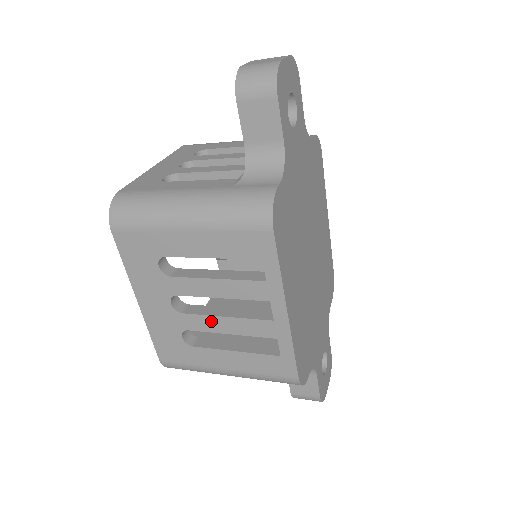
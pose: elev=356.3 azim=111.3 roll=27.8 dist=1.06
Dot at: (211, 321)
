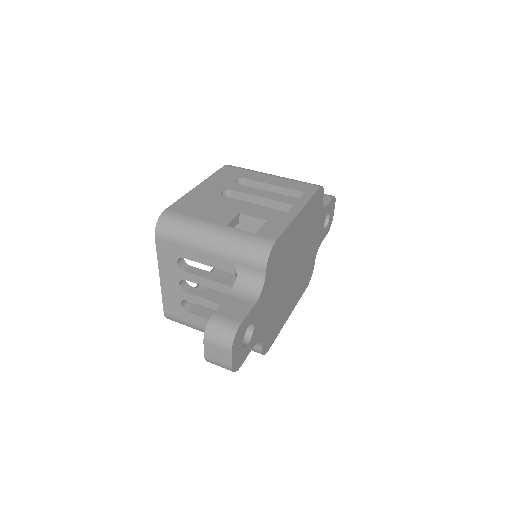
Dot at: occluded
